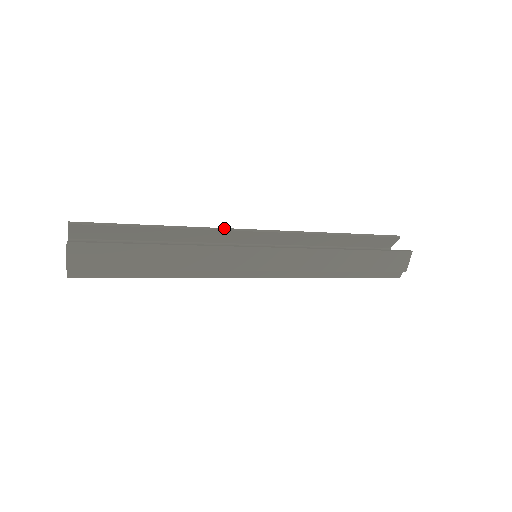
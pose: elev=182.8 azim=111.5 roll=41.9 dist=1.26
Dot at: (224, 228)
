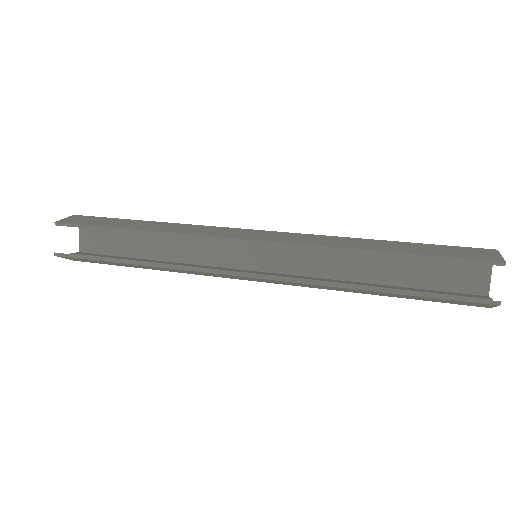
Dot at: (206, 236)
